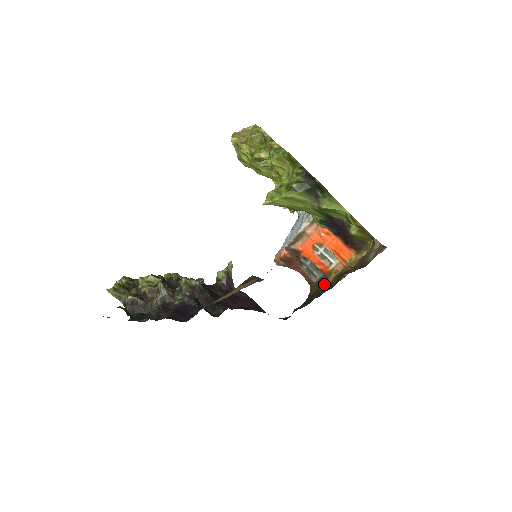
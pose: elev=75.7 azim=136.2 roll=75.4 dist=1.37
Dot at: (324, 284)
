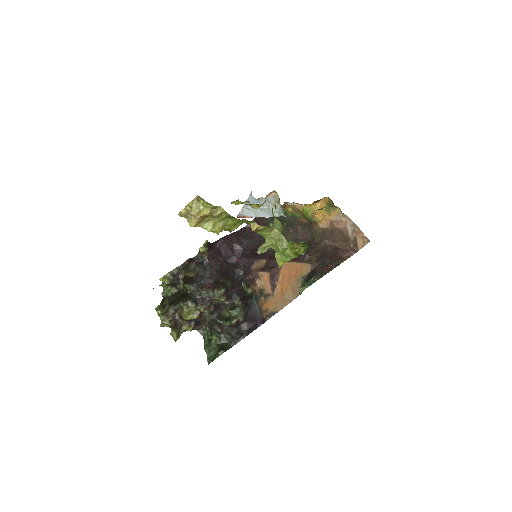
Dot at: (286, 212)
